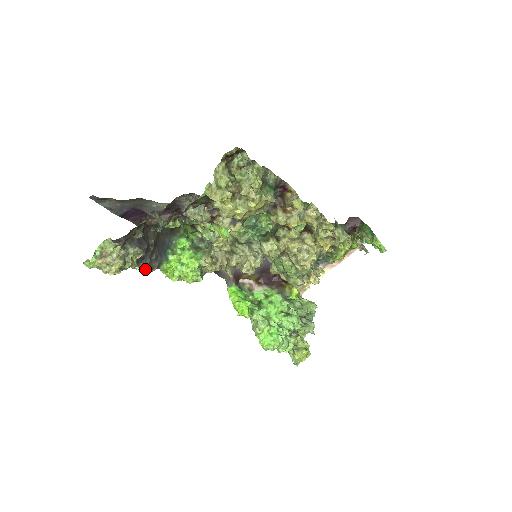
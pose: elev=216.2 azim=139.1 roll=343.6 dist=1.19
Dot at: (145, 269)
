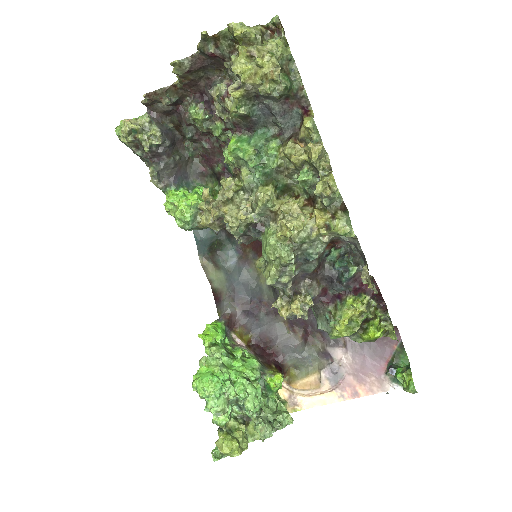
Dot at: (152, 167)
